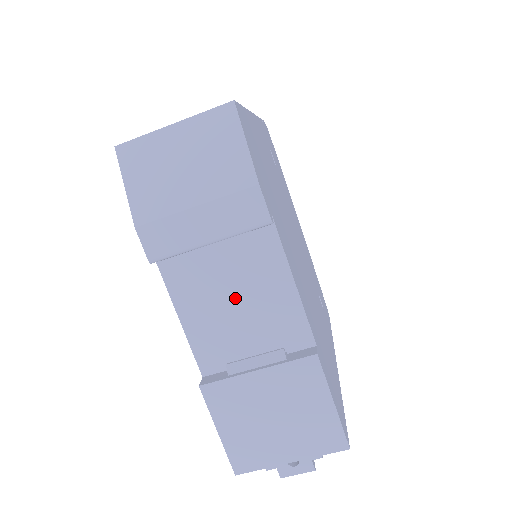
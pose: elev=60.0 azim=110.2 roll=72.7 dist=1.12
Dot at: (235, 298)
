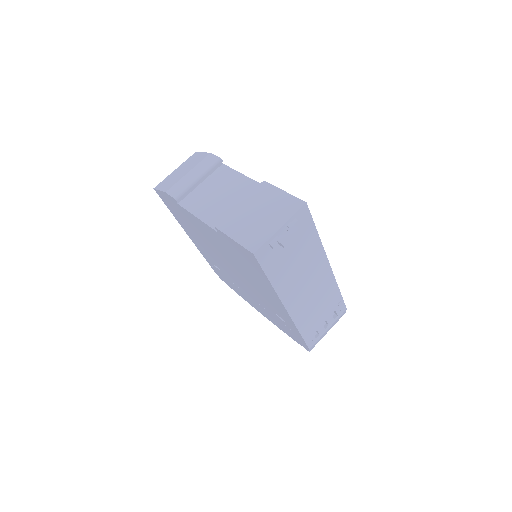
Dot at: (220, 195)
